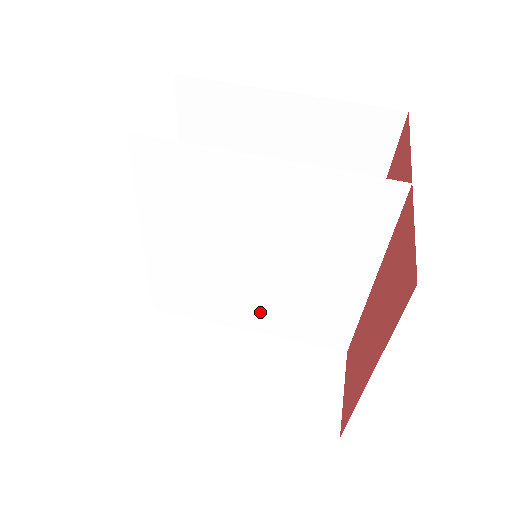
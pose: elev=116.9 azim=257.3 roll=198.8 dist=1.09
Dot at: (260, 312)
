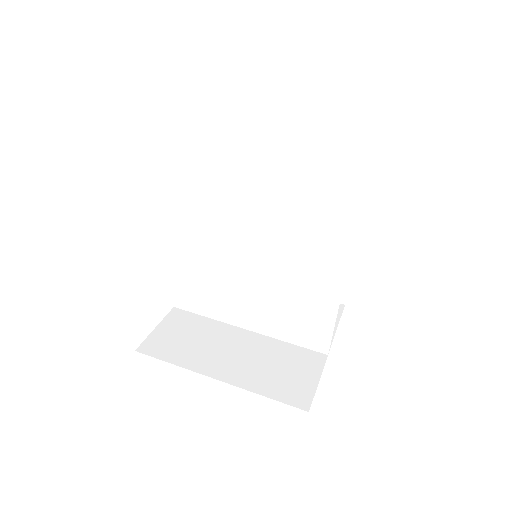
Dot at: (257, 310)
